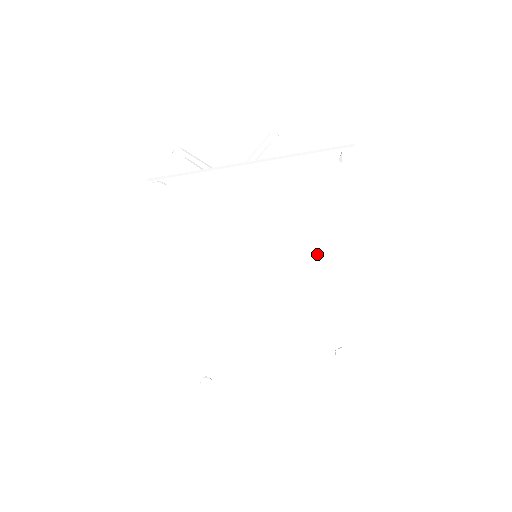
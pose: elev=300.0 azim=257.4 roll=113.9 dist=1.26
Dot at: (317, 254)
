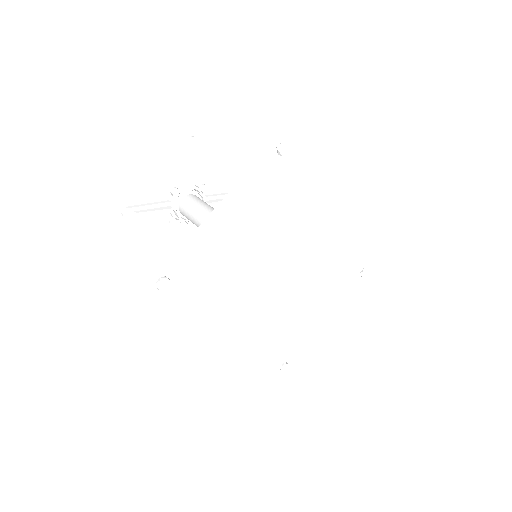
Dot at: (305, 228)
